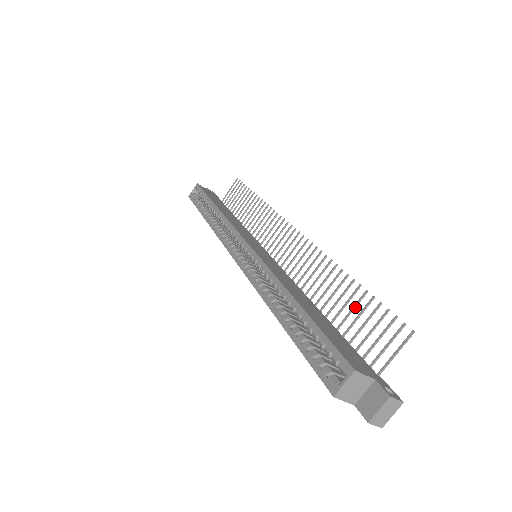
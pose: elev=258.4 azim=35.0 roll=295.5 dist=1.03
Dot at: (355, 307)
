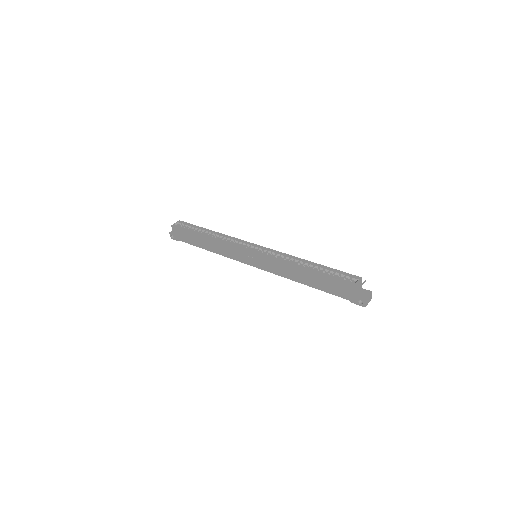
Dot at: occluded
